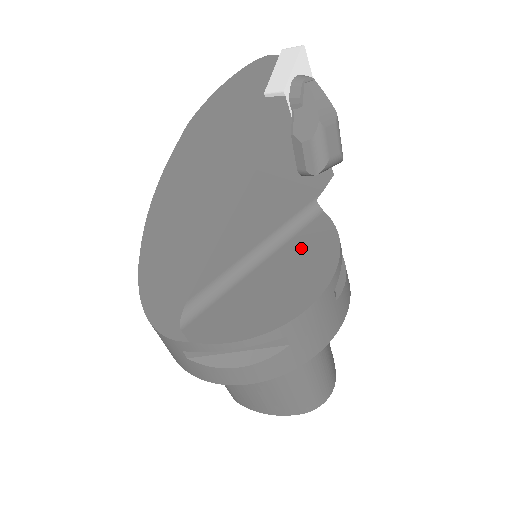
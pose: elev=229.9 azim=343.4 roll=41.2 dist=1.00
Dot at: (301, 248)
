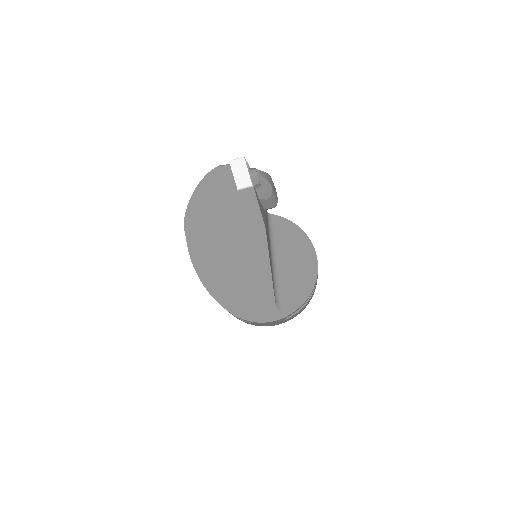
Dot at: (285, 240)
